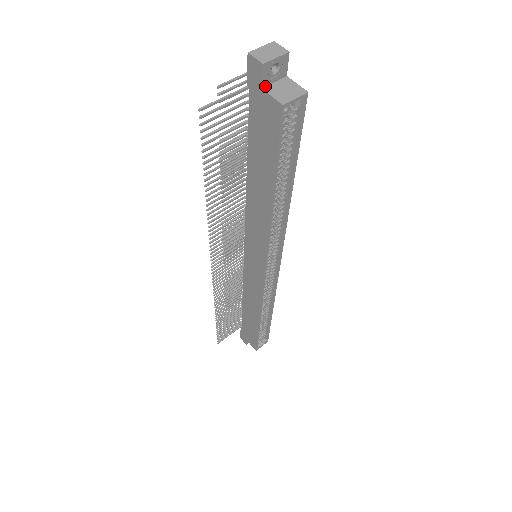
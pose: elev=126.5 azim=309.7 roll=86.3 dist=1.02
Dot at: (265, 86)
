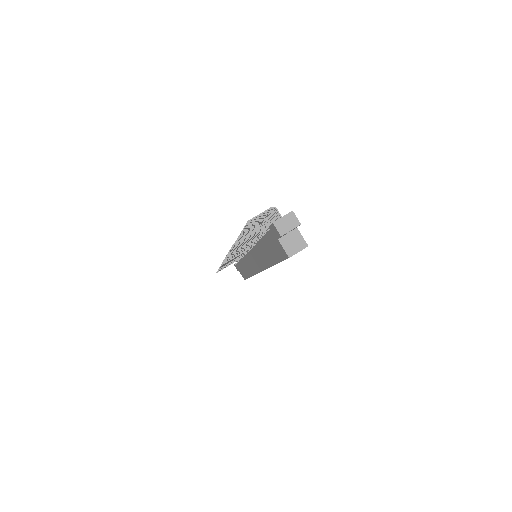
Dot at: (280, 237)
